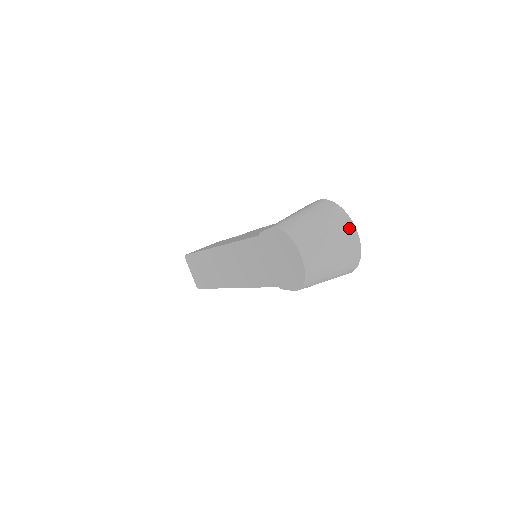
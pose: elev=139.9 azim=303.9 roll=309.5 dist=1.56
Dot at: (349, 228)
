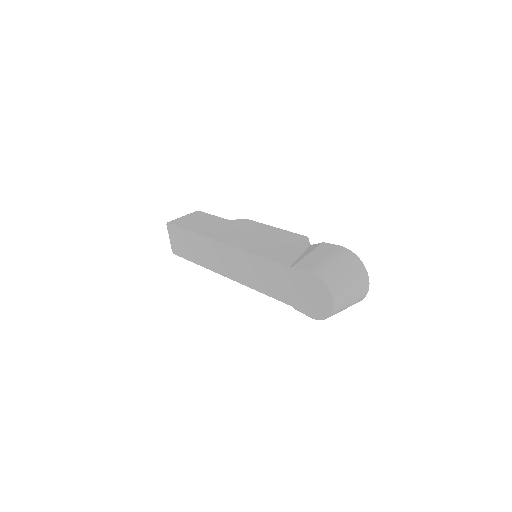
Dot at: (365, 281)
